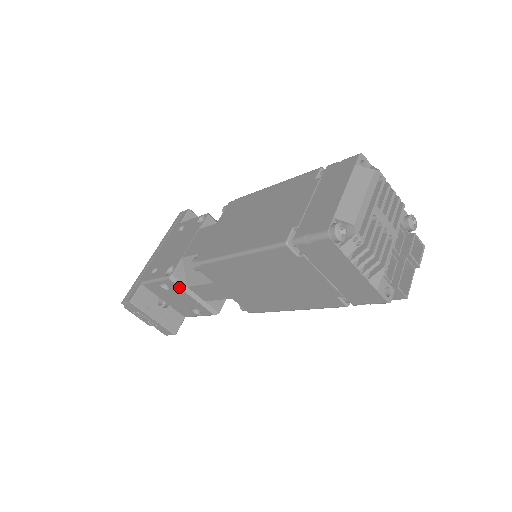
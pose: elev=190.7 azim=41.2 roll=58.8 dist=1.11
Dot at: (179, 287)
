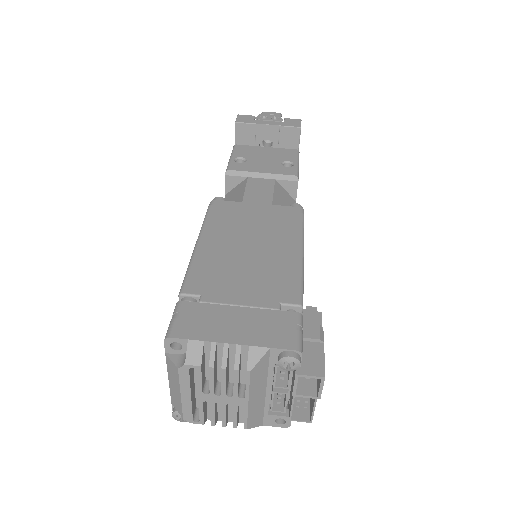
Dot at: occluded
